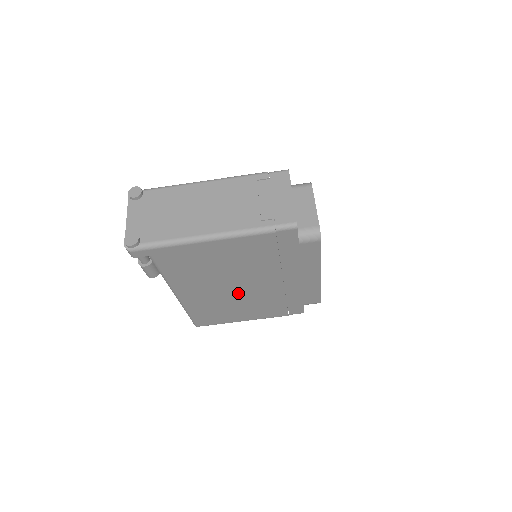
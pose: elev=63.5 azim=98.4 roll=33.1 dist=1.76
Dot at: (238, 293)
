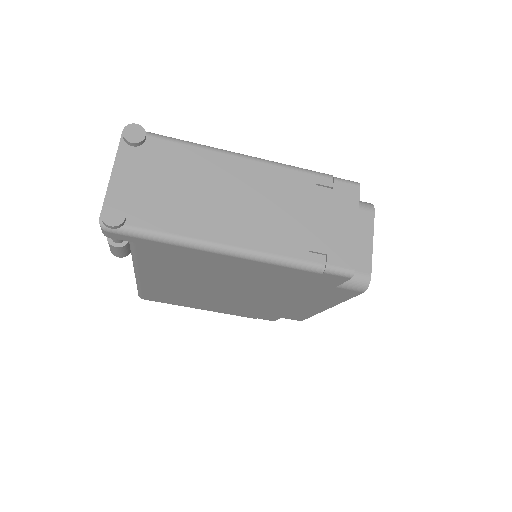
Dot at: (218, 294)
